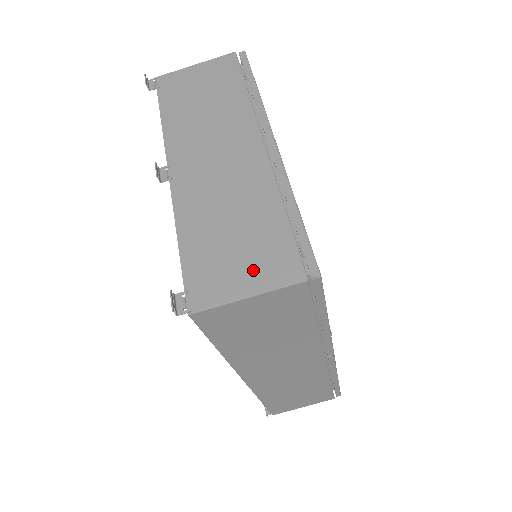
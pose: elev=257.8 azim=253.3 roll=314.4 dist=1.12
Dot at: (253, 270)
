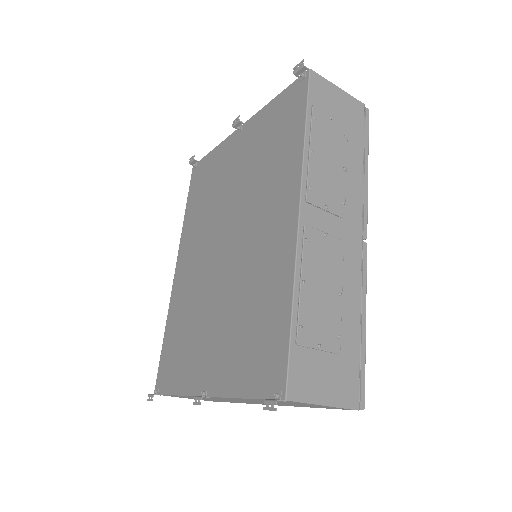
Dot at: occluded
